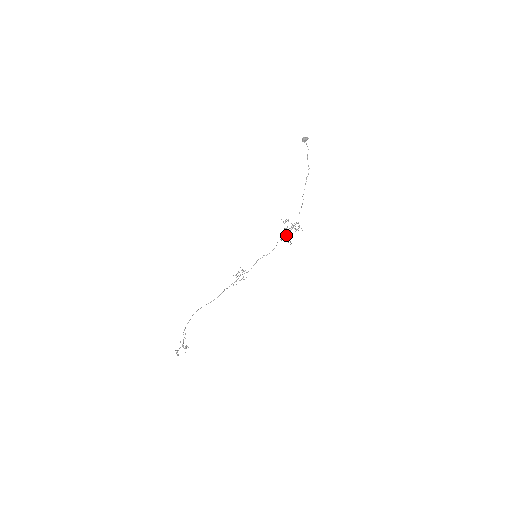
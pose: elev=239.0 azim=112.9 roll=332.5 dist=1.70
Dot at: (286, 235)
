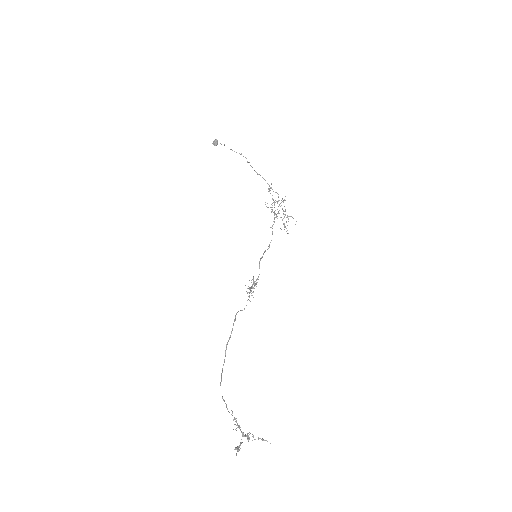
Dot at: occluded
